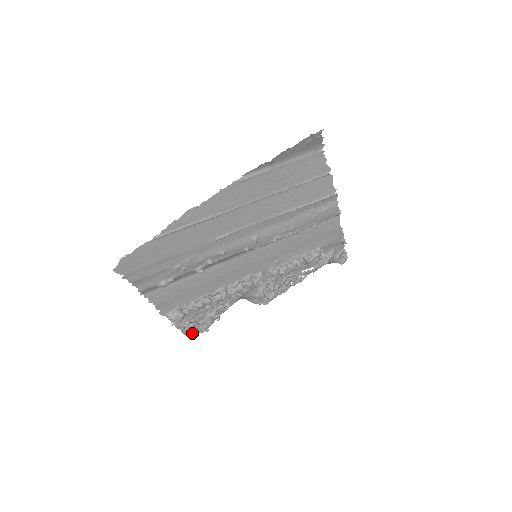
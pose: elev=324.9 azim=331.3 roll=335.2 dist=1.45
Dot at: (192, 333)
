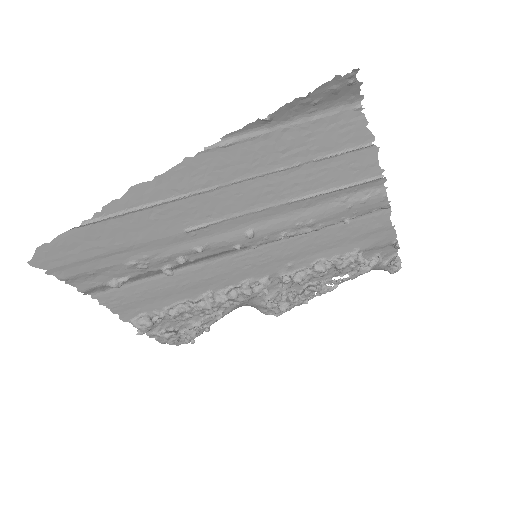
Dot at: (171, 344)
